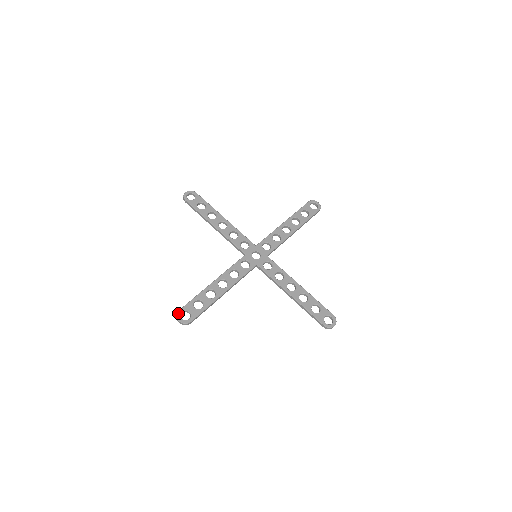
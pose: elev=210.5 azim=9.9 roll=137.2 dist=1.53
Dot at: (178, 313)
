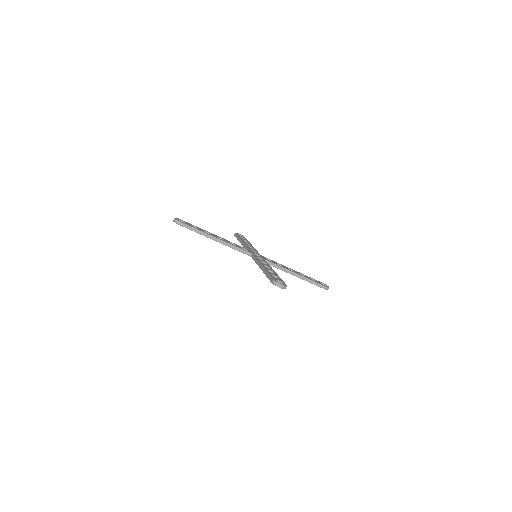
Dot at: (178, 218)
